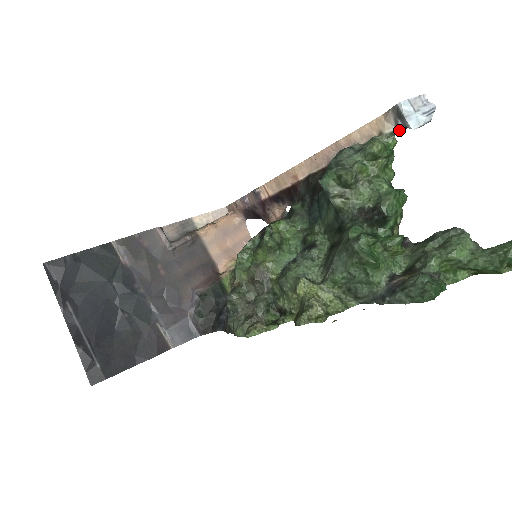
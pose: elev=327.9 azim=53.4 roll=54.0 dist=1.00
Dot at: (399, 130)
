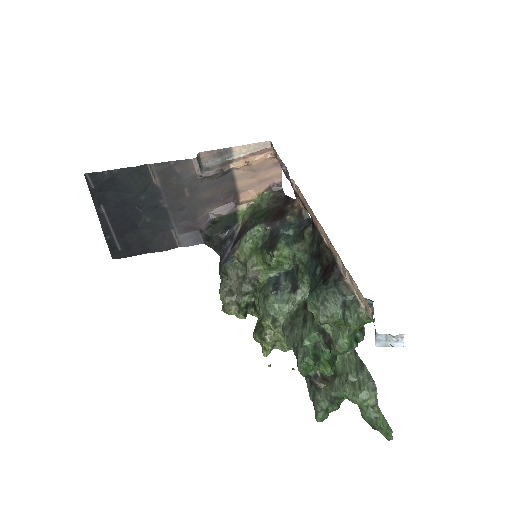
Dot at: occluded
